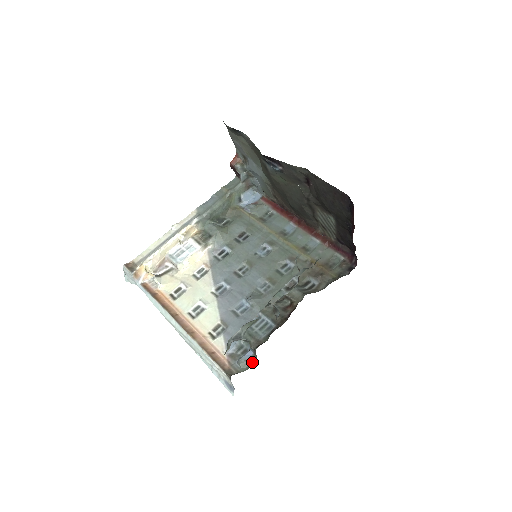
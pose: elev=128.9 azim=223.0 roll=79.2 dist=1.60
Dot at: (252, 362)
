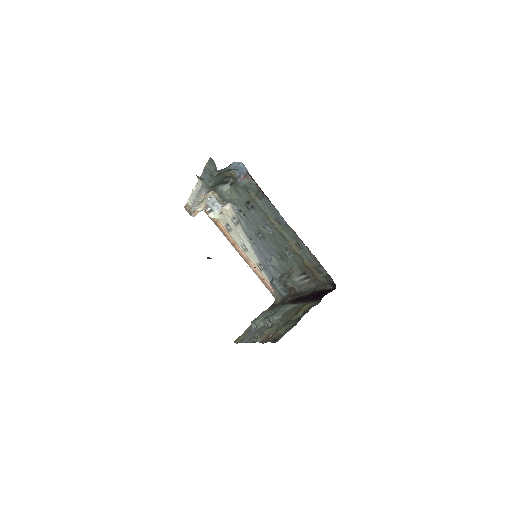
Dot at: occluded
